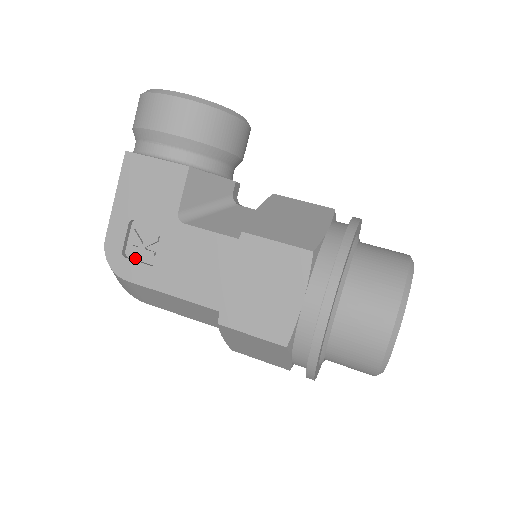
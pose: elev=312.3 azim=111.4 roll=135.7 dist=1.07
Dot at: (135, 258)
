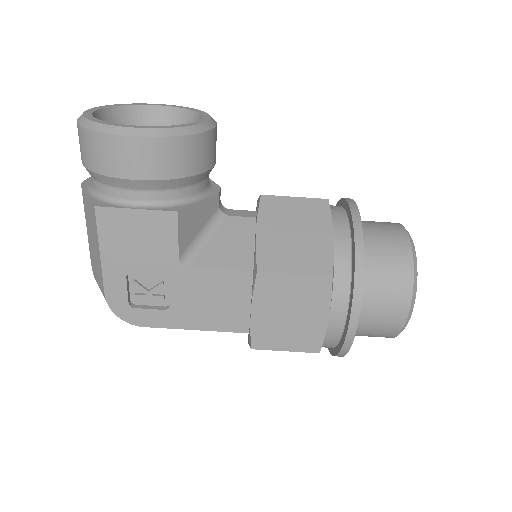
Dot at: (143, 304)
